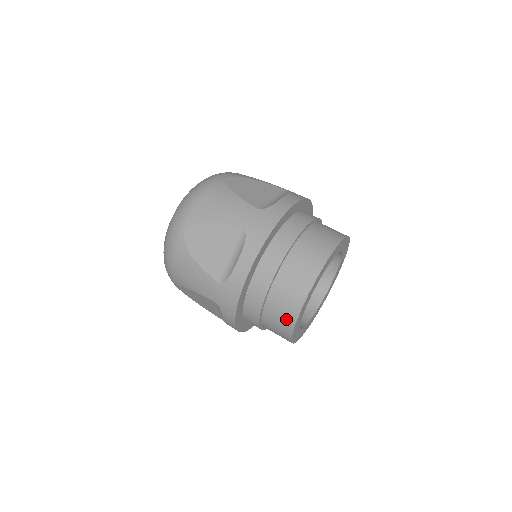
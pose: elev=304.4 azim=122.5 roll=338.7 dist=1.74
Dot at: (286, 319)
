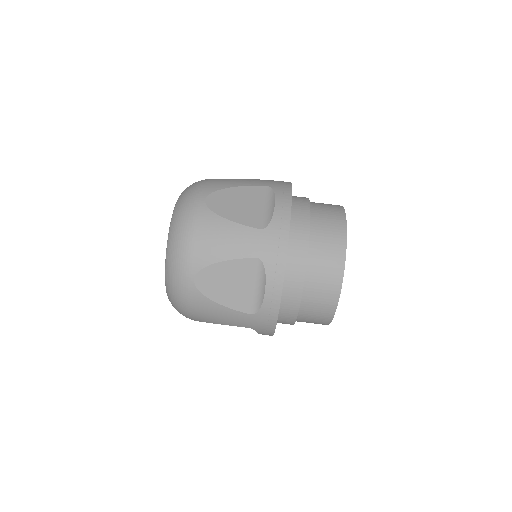
Dot at: occluded
